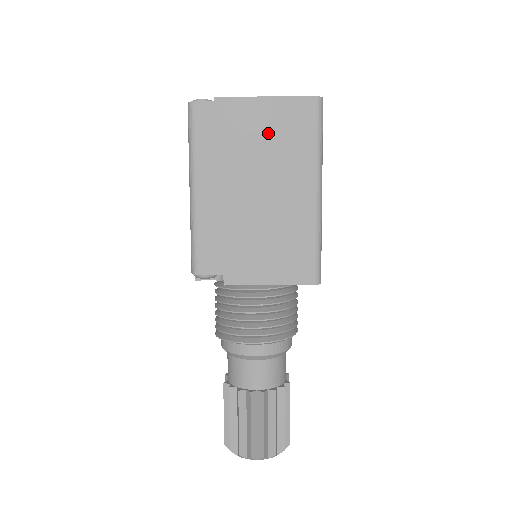
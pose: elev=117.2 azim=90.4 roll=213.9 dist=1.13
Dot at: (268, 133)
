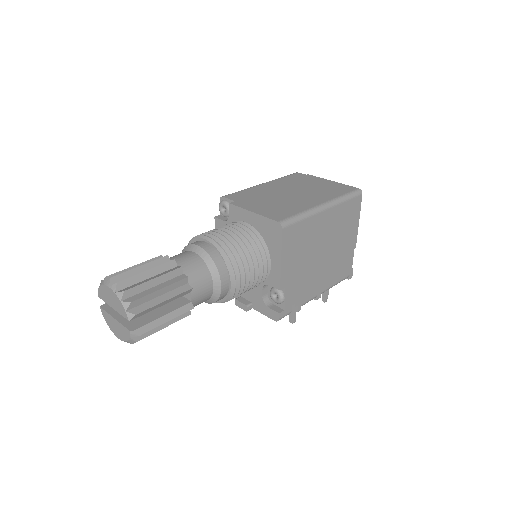
Dot at: (321, 186)
